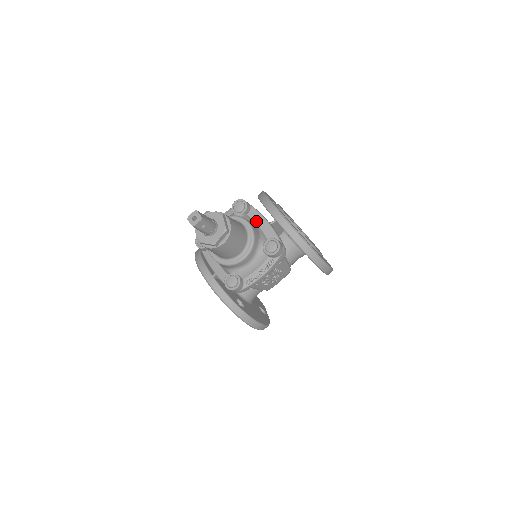
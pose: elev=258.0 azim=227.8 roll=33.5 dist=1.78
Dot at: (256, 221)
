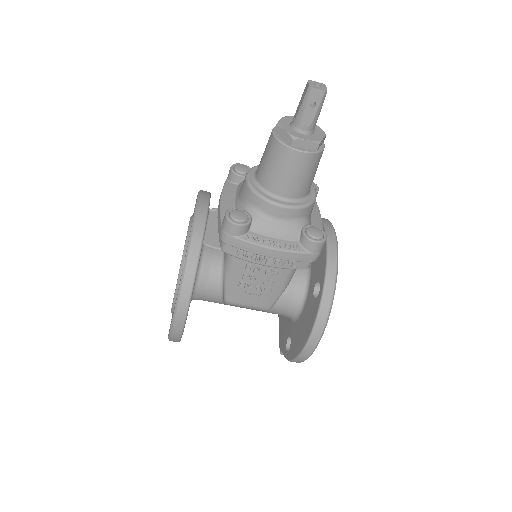
Dot at: (312, 211)
